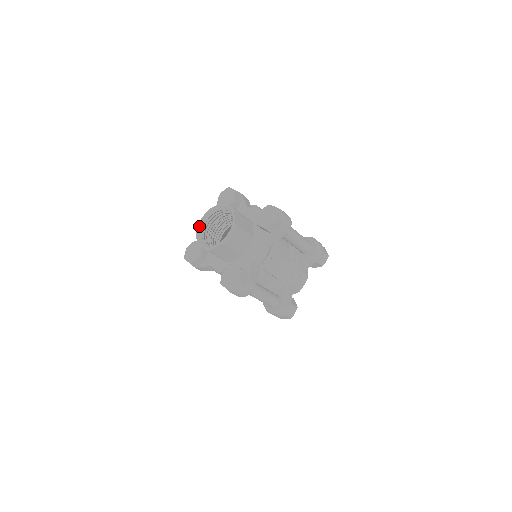
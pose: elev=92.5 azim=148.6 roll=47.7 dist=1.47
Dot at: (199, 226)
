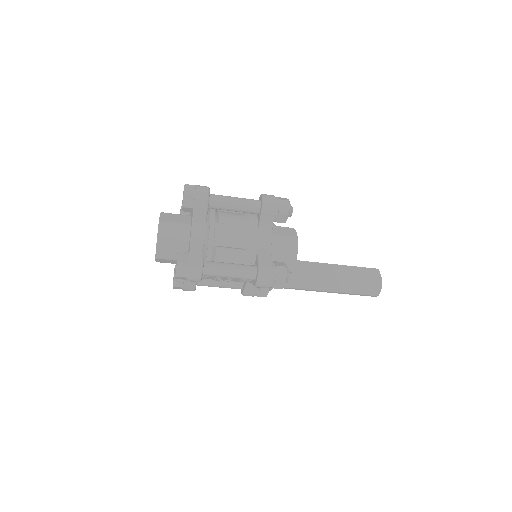
Dot at: occluded
